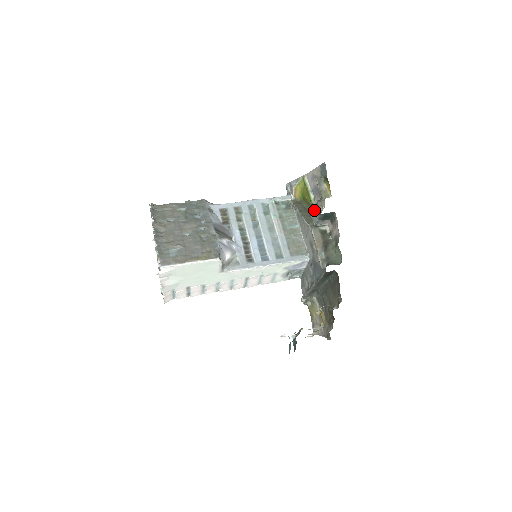
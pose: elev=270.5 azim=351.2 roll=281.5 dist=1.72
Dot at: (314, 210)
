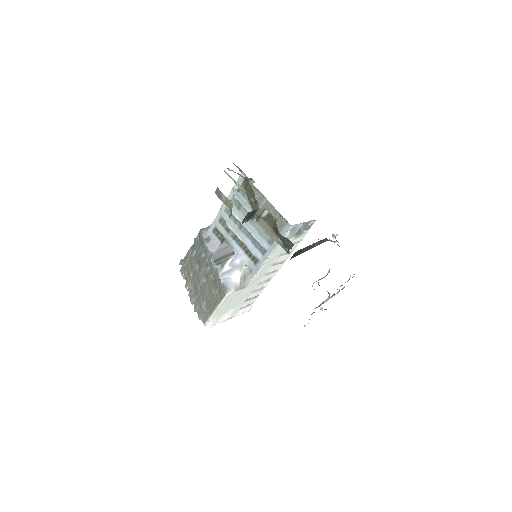
Dot at: occluded
